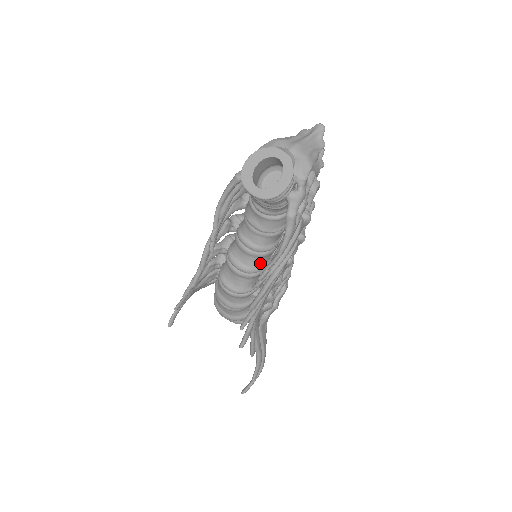
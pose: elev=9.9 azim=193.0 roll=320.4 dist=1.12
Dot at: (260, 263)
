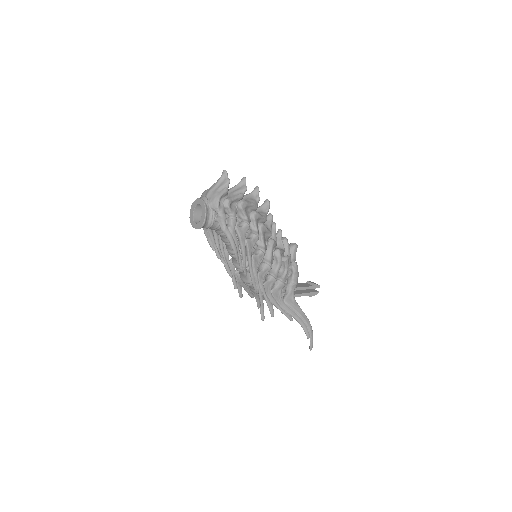
Dot at: (246, 260)
